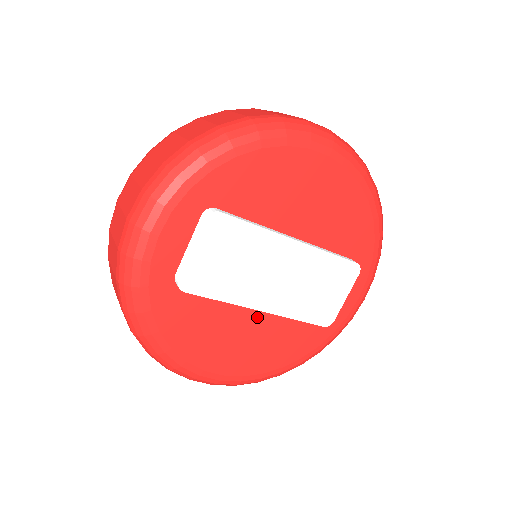
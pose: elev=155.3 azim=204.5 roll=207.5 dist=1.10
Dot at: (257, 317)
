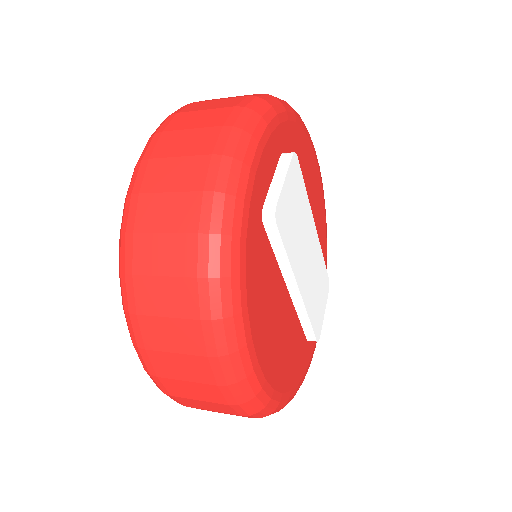
Dot at: (287, 306)
